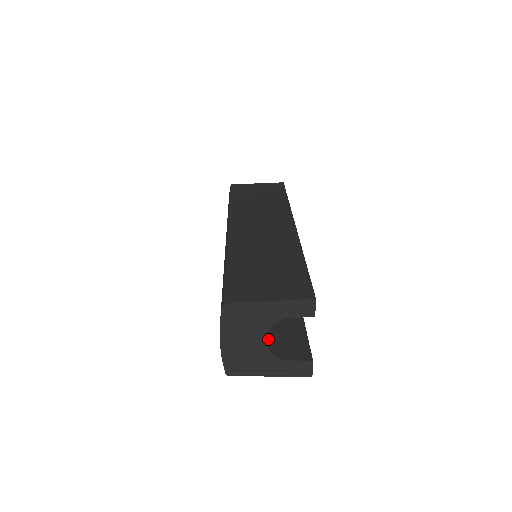
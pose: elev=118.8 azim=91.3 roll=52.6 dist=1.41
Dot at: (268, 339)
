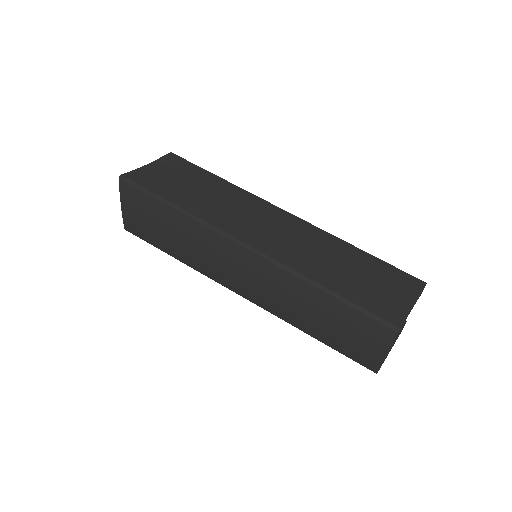
Dot at: occluded
